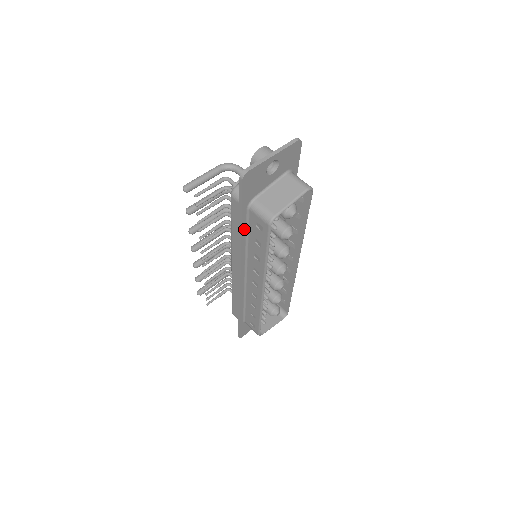
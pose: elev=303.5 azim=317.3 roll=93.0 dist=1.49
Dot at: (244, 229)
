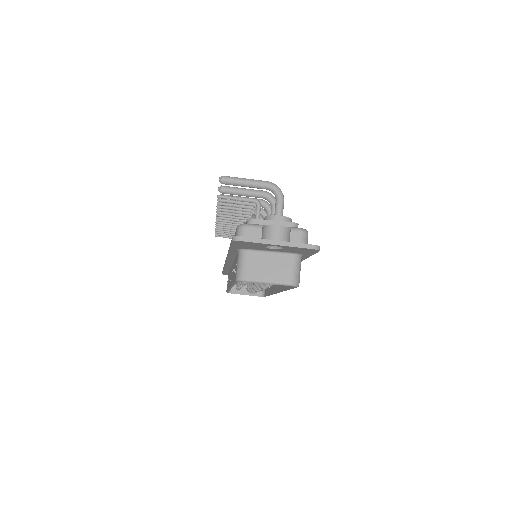
Dot at: (233, 253)
